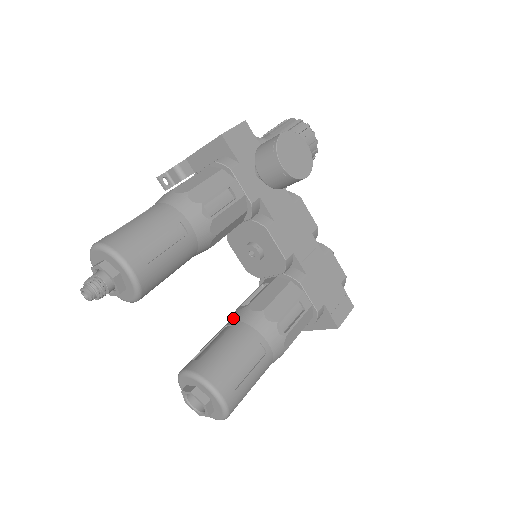
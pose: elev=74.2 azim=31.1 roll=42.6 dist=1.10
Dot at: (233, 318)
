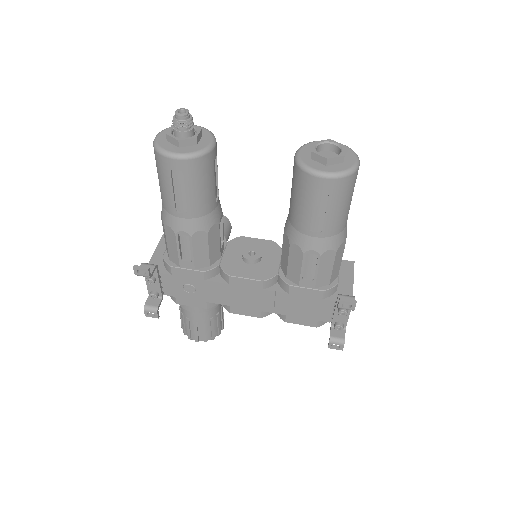
Dot at: (287, 217)
